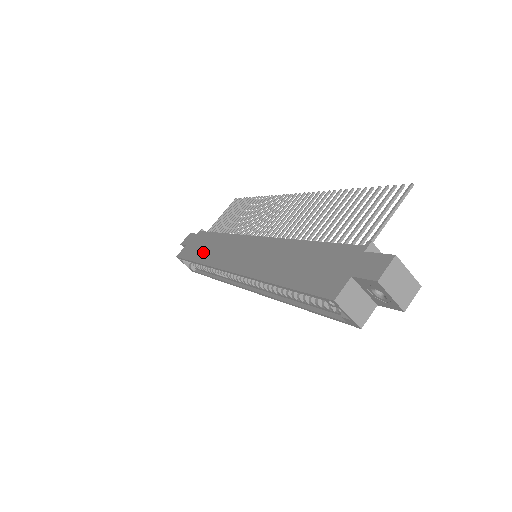
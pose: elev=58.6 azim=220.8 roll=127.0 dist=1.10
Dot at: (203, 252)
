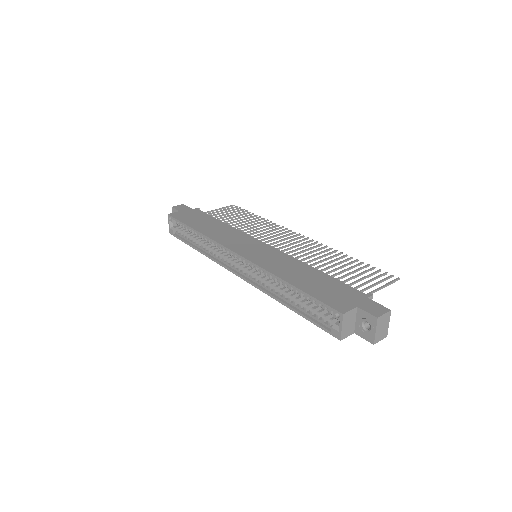
Dot at: (204, 226)
